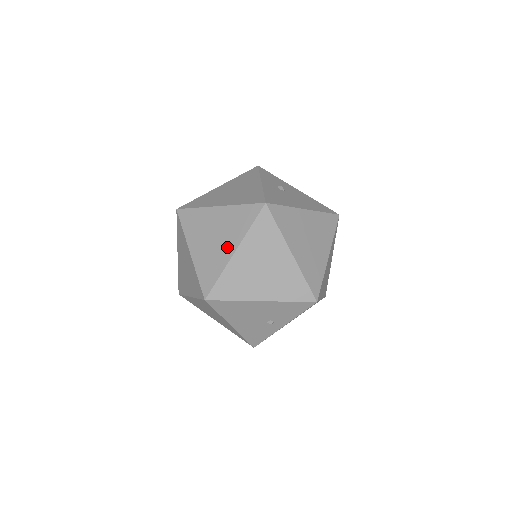
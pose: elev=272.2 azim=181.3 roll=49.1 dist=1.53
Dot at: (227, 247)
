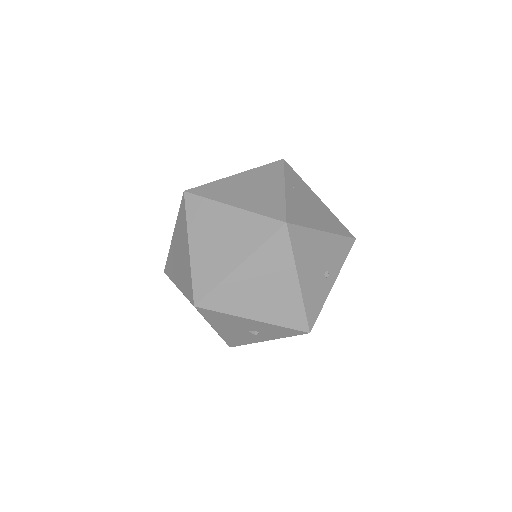
Dot at: (273, 188)
